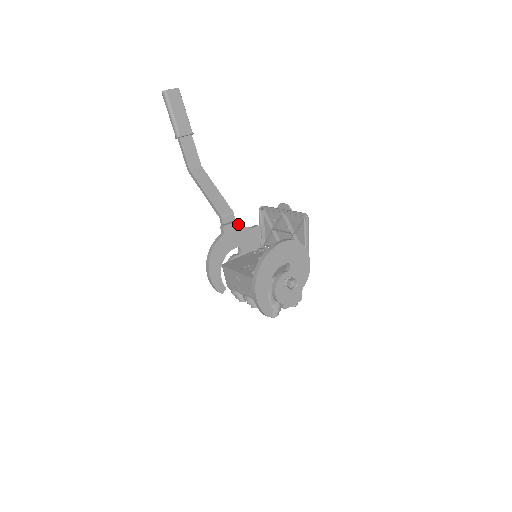
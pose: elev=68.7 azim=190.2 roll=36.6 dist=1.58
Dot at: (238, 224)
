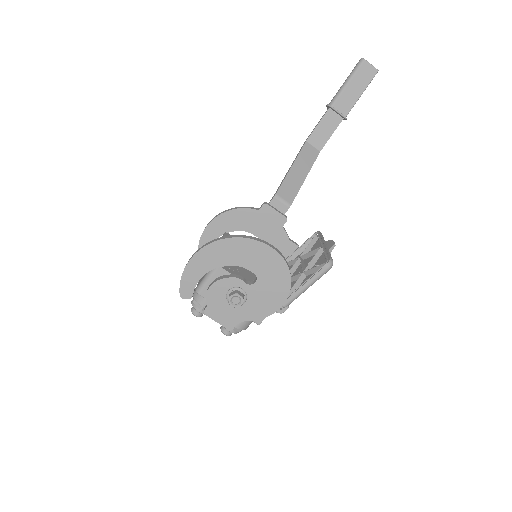
Dot at: (281, 219)
